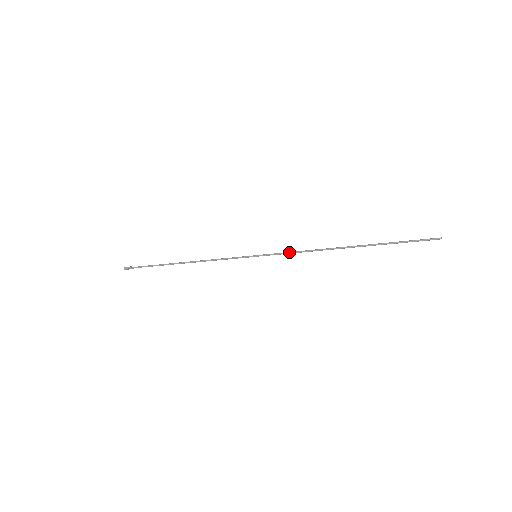
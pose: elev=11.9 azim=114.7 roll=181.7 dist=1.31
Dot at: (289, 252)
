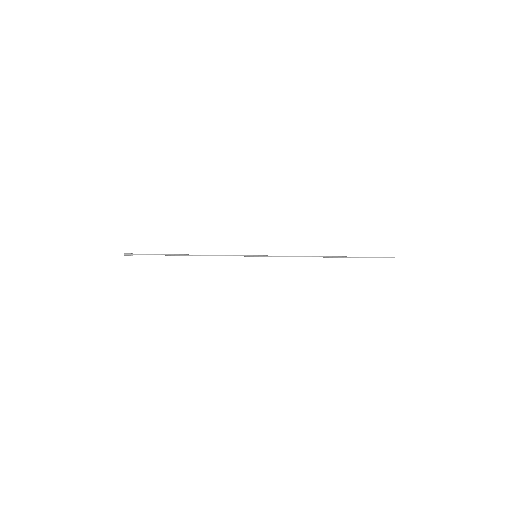
Dot at: occluded
